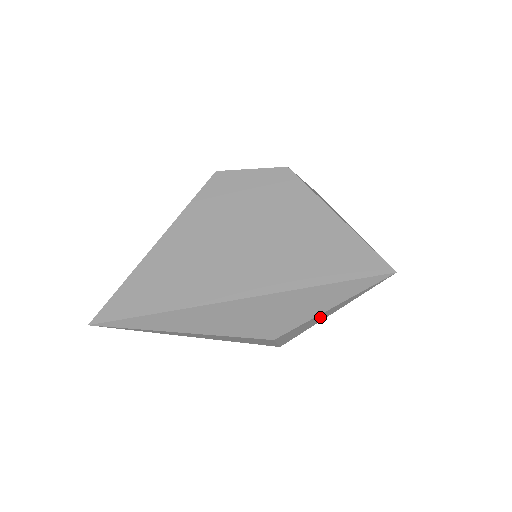
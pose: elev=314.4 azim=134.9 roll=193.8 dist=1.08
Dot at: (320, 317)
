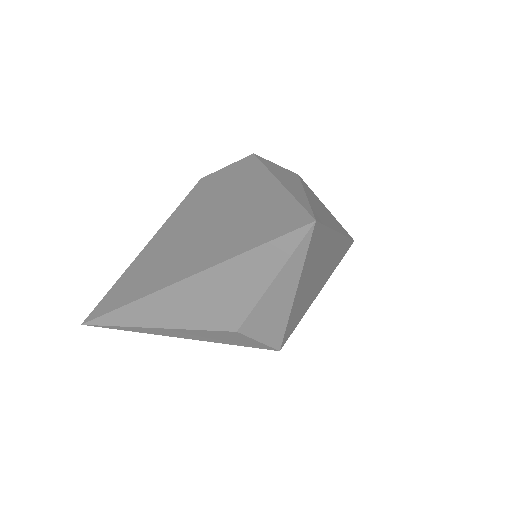
Dot at: (276, 299)
